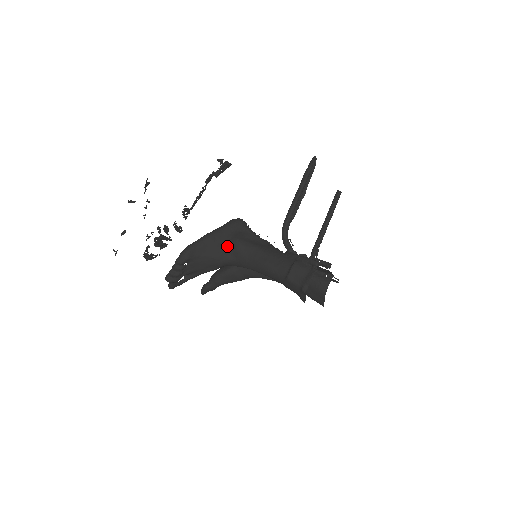
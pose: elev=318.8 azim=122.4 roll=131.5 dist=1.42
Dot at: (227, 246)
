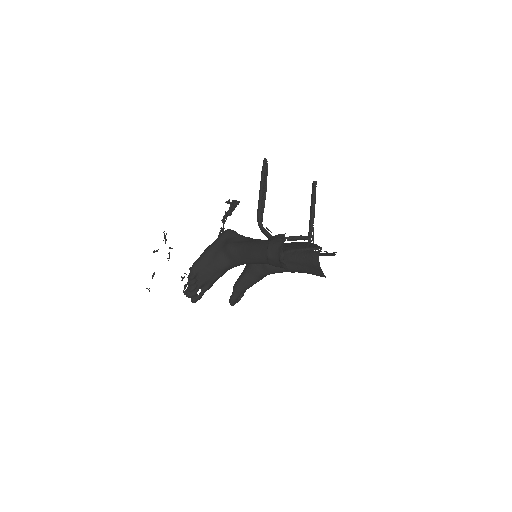
Dot at: (222, 253)
